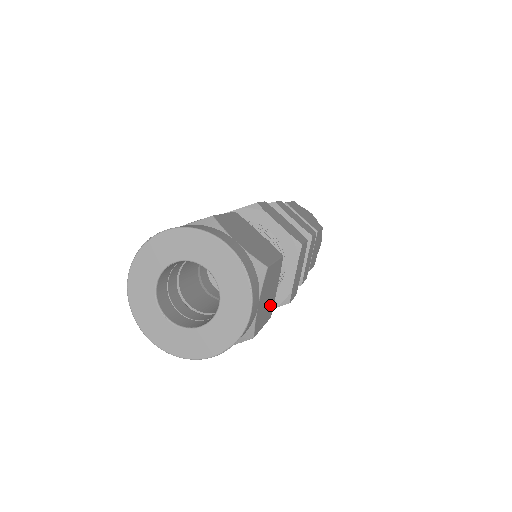
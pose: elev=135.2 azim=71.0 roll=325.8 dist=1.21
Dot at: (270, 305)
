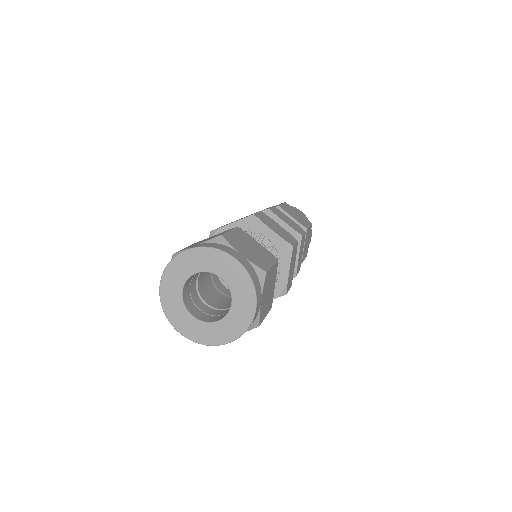
Dot at: occluded
